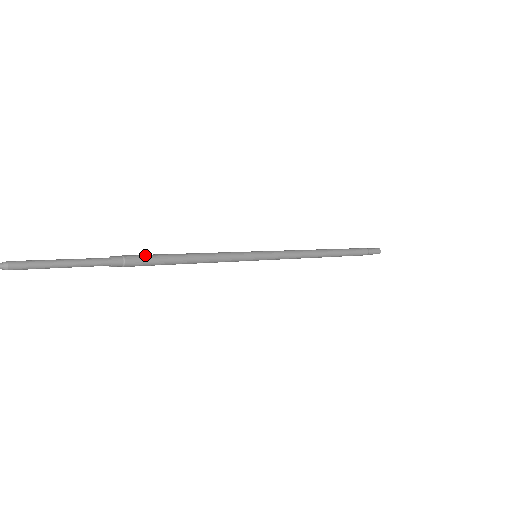
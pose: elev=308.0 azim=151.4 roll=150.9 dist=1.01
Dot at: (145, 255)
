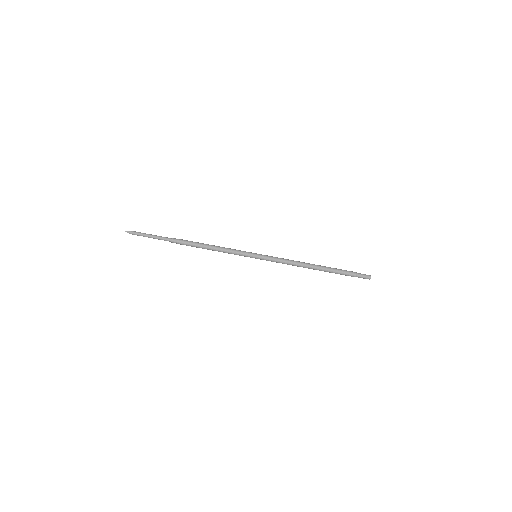
Dot at: (189, 241)
